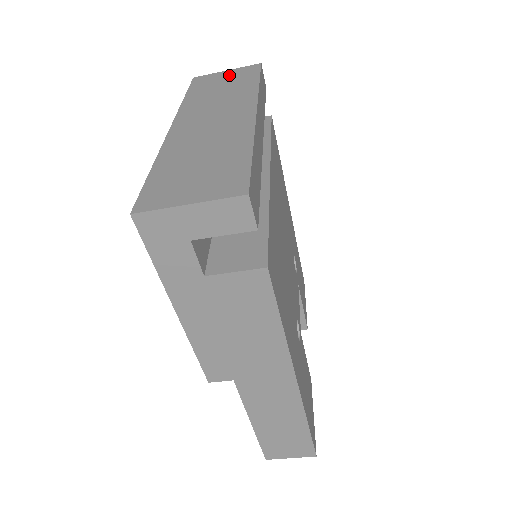
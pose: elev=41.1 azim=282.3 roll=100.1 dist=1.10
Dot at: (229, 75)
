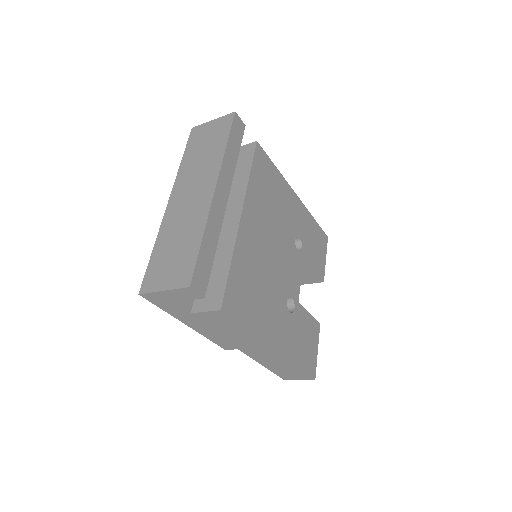
Dot at: (212, 129)
